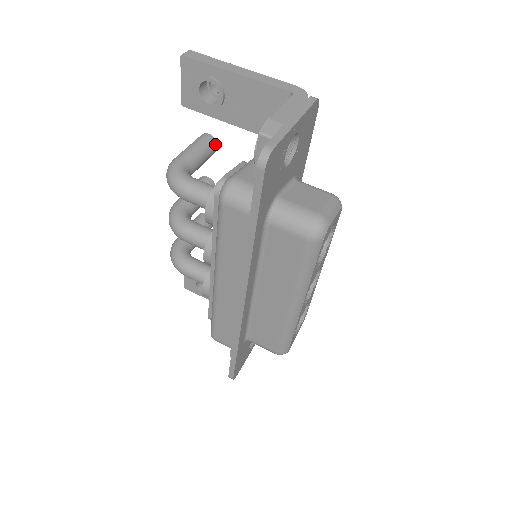
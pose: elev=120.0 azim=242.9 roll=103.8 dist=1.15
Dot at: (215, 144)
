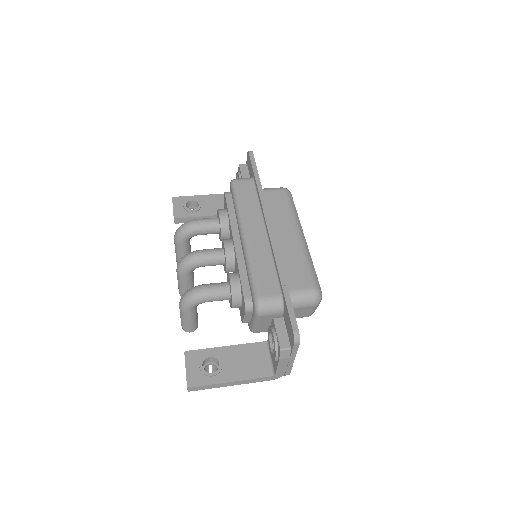
Dot at: occluded
